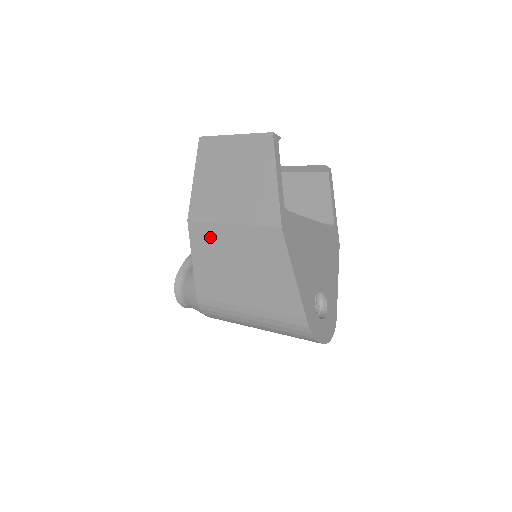
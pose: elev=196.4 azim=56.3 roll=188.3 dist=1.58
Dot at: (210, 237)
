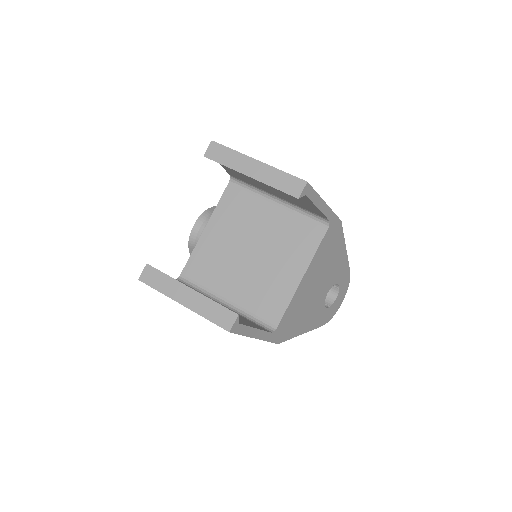
Dot at: occluded
